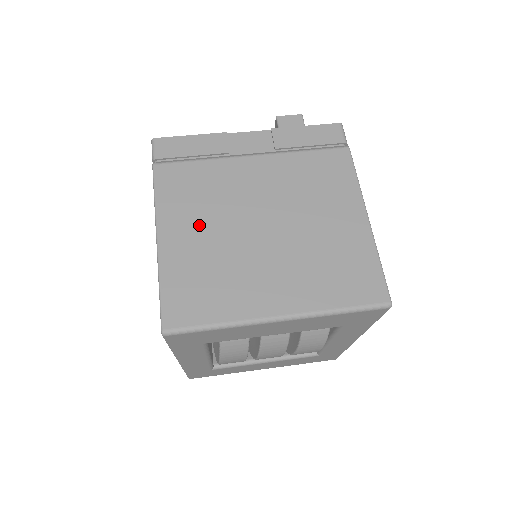
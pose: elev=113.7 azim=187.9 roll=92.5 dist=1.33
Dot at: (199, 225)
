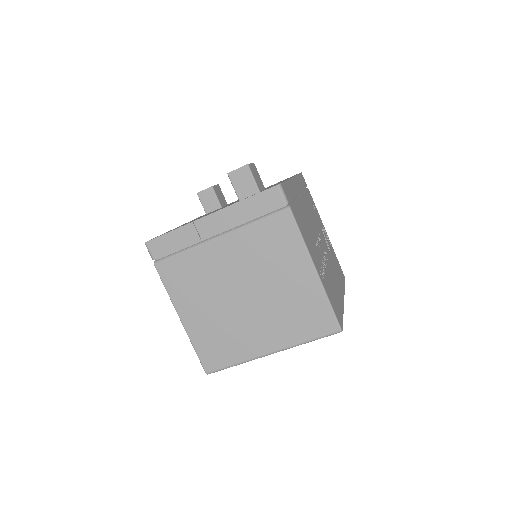
Dot at: (201, 304)
